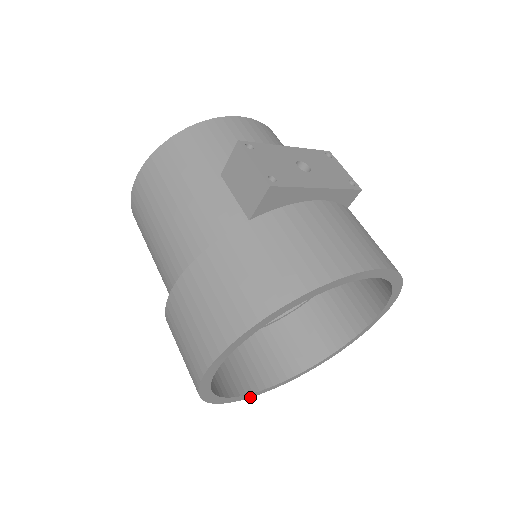
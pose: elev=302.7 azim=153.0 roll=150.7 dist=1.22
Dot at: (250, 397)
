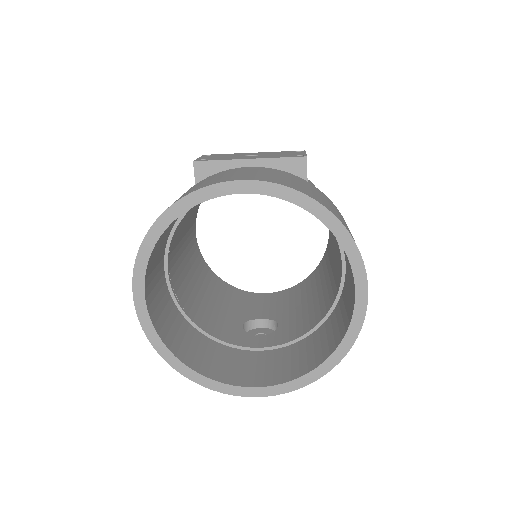
Dot at: (247, 396)
